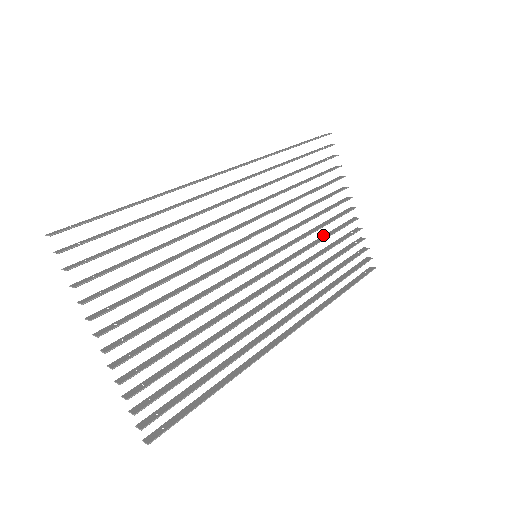
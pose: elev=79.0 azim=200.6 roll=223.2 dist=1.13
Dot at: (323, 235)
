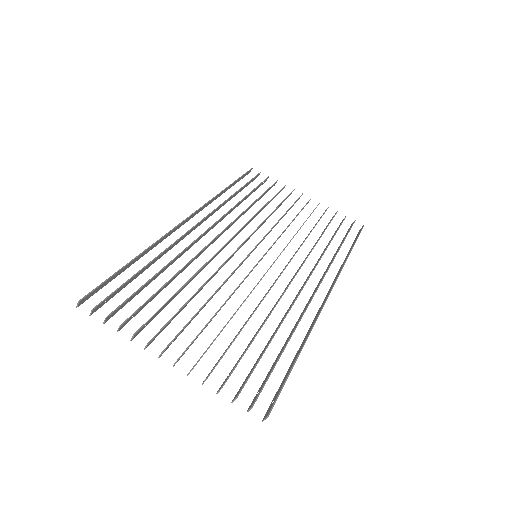
Dot at: occluded
